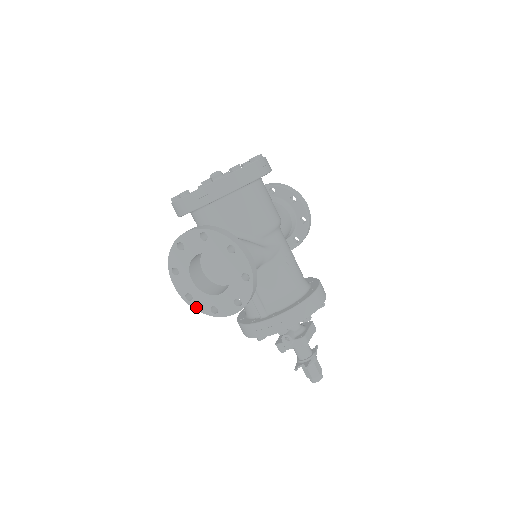
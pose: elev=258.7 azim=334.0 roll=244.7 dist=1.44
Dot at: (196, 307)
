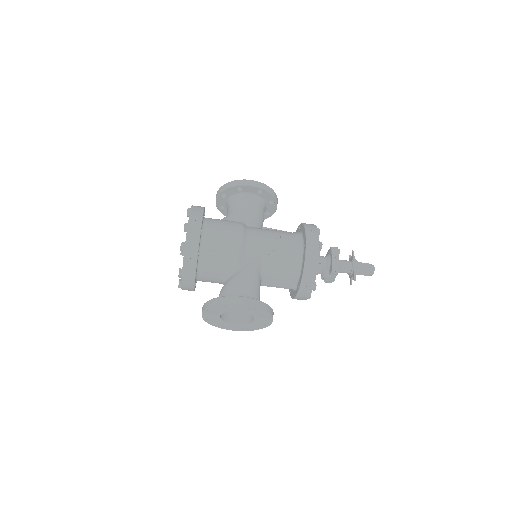
Dot at: (254, 329)
